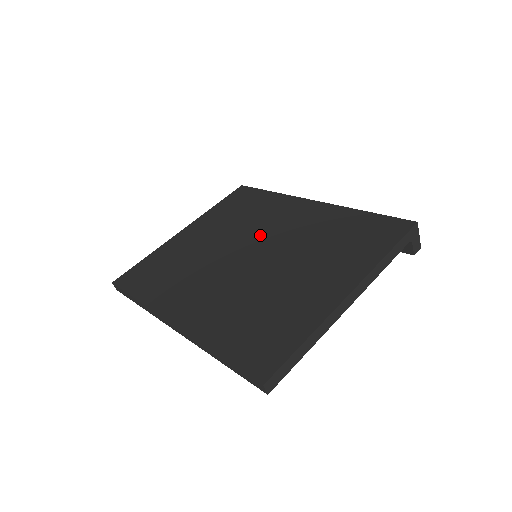
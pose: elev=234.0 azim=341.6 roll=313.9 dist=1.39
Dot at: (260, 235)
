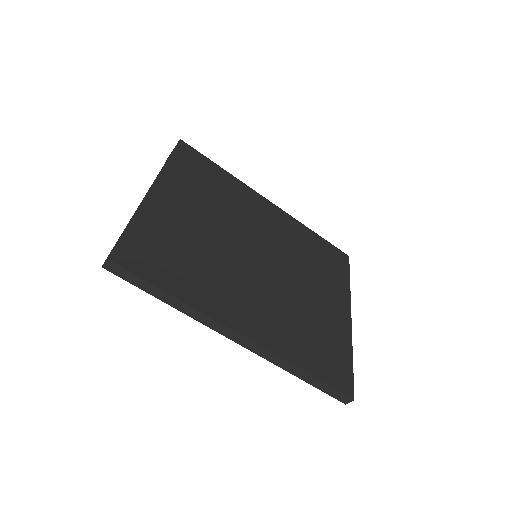
Dot at: (252, 232)
